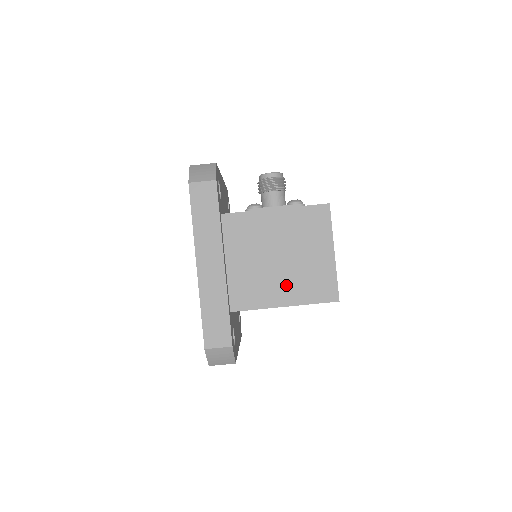
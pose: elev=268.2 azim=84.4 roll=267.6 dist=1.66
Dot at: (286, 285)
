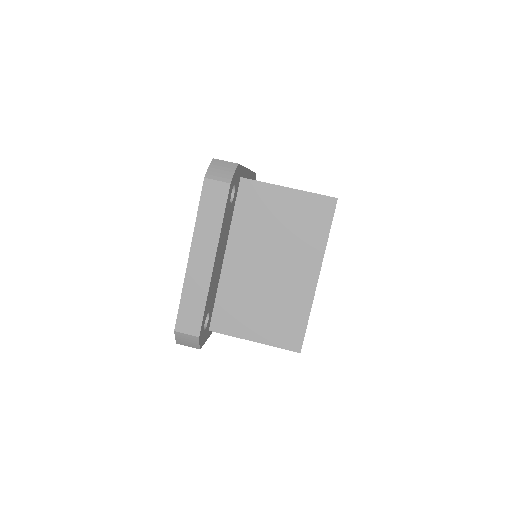
Dot at: occluded
